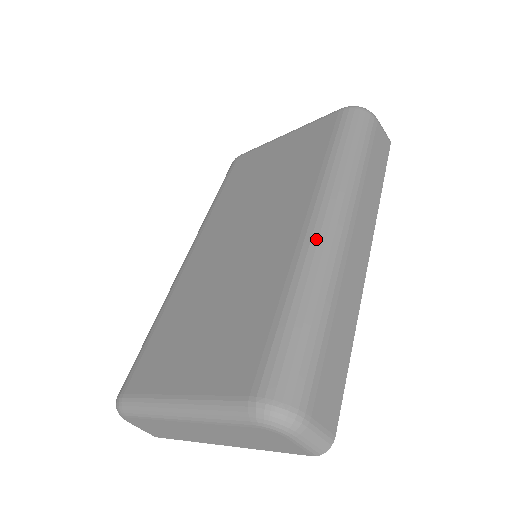
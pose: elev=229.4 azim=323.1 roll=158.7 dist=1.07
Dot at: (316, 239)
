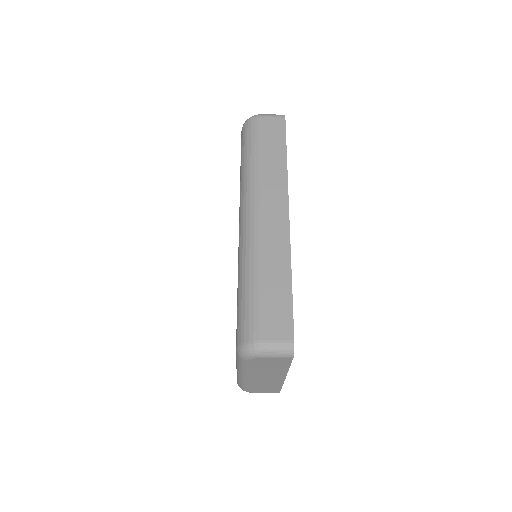
Dot at: (242, 235)
